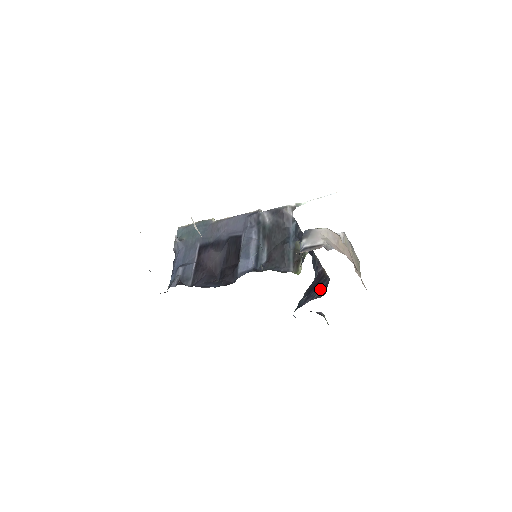
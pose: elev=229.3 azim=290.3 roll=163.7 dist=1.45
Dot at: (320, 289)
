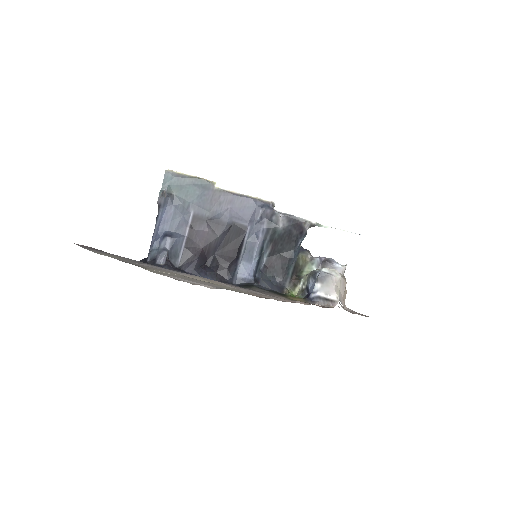
Dot at: occluded
